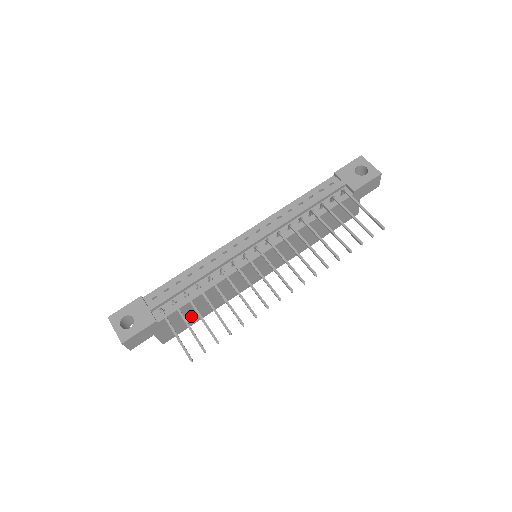
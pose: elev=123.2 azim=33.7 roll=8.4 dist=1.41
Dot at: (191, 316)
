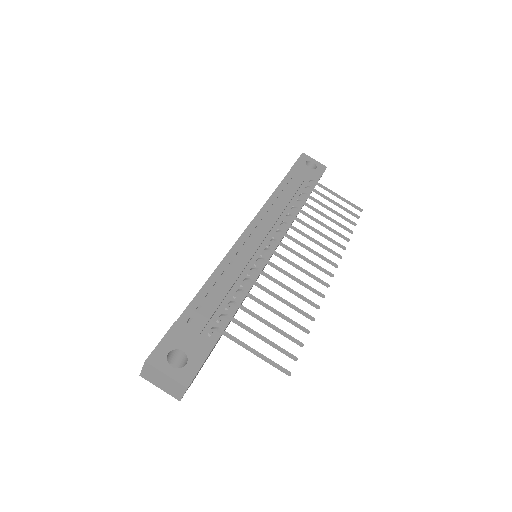
Dot at: occluded
